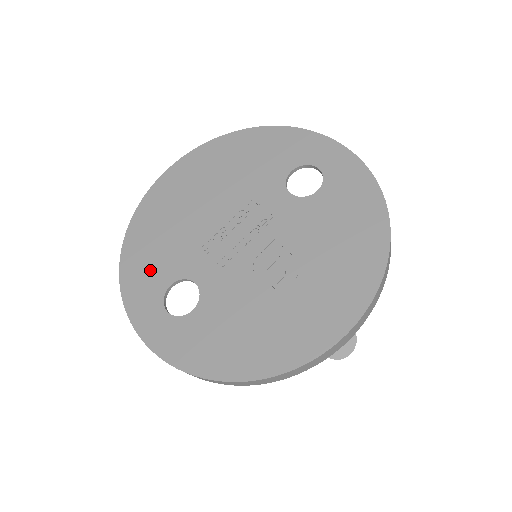
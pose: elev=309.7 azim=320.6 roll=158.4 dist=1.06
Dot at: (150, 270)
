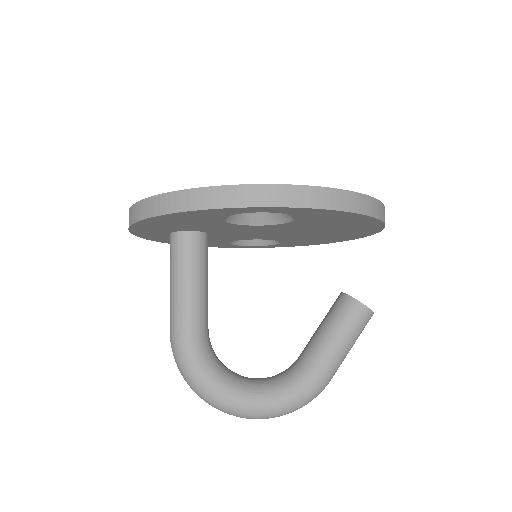
Dot at: occluded
